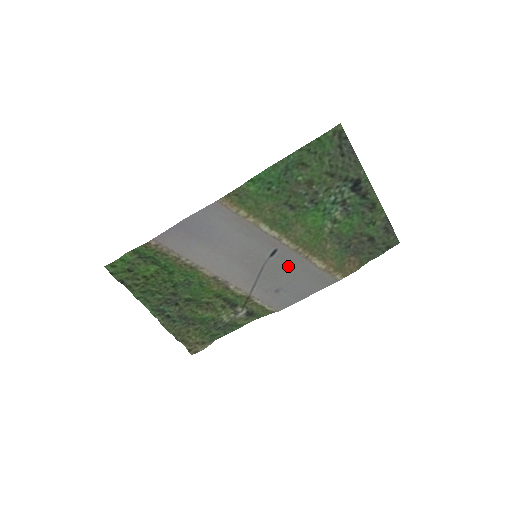
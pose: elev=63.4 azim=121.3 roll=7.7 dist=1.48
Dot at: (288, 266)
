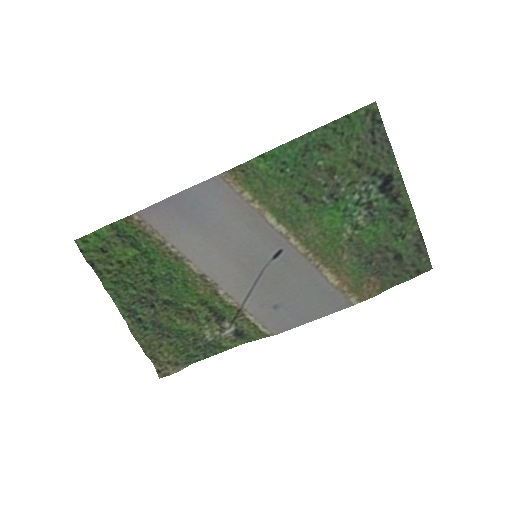
Dot at: (293, 275)
